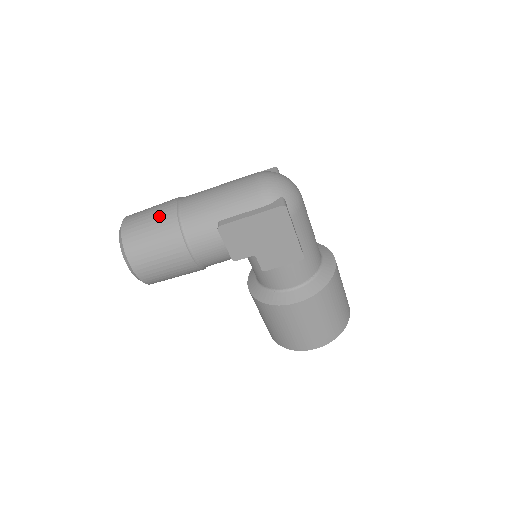
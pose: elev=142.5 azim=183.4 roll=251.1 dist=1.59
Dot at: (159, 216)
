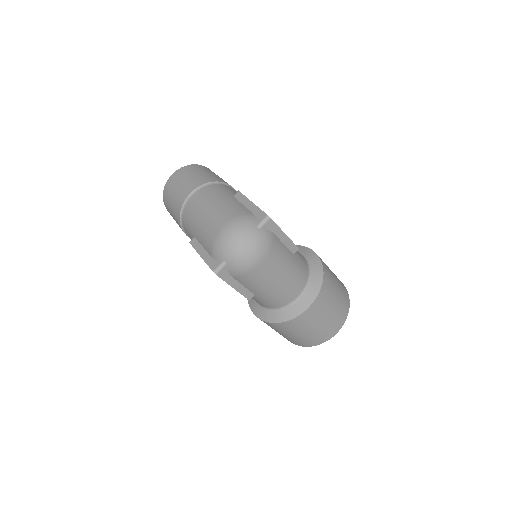
Dot at: (178, 195)
